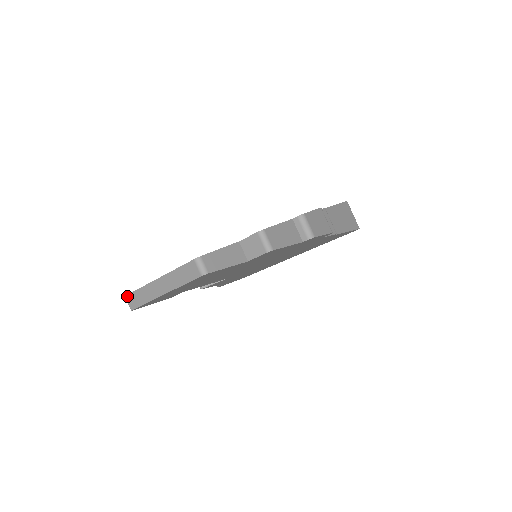
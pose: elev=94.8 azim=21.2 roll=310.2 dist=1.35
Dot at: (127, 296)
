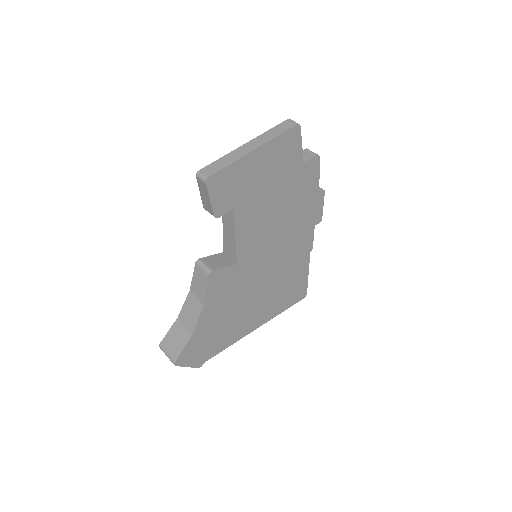
Dot at: (202, 169)
